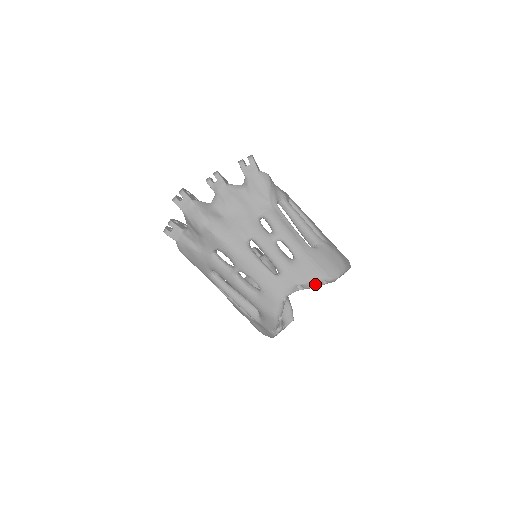
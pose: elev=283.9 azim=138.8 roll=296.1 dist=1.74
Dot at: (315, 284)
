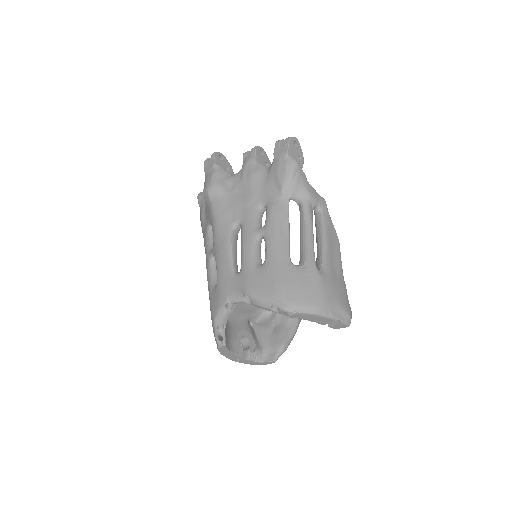
Dot at: (263, 304)
